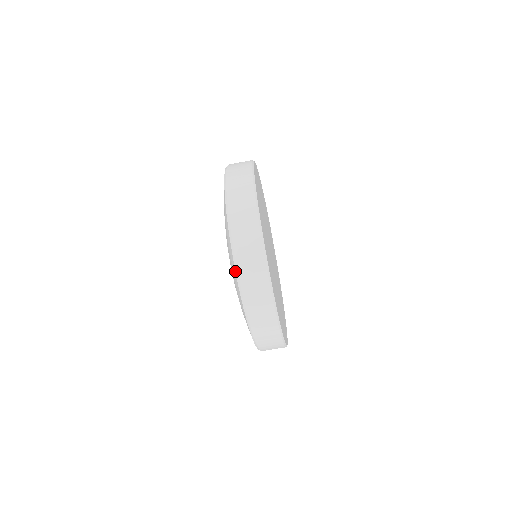
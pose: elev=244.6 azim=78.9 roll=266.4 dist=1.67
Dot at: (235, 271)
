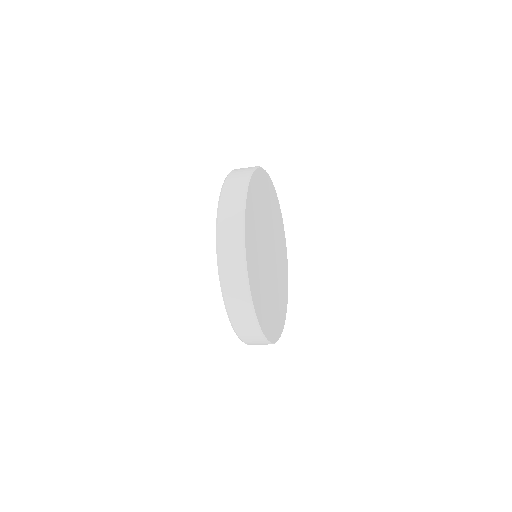
Dot at: occluded
